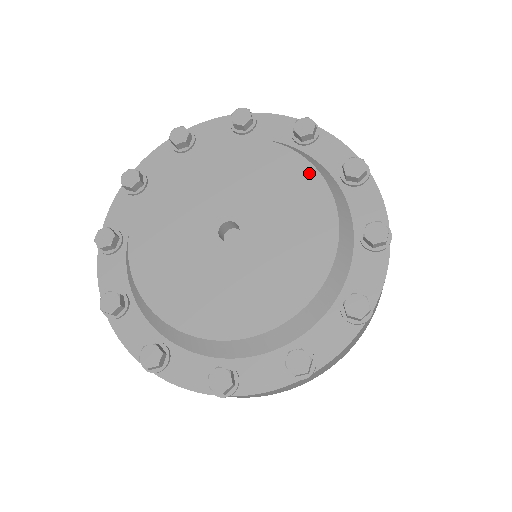
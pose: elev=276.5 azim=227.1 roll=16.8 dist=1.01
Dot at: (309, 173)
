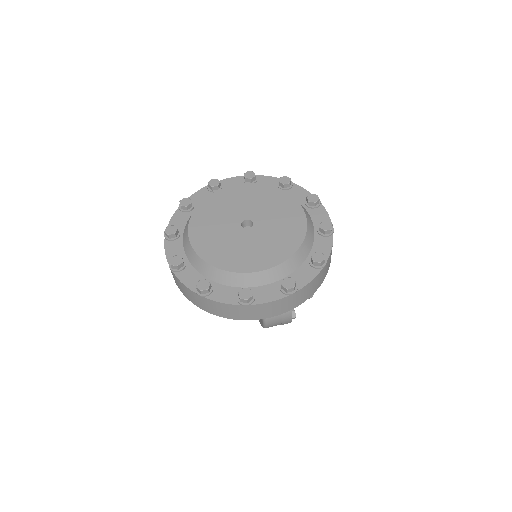
Dot at: (301, 217)
